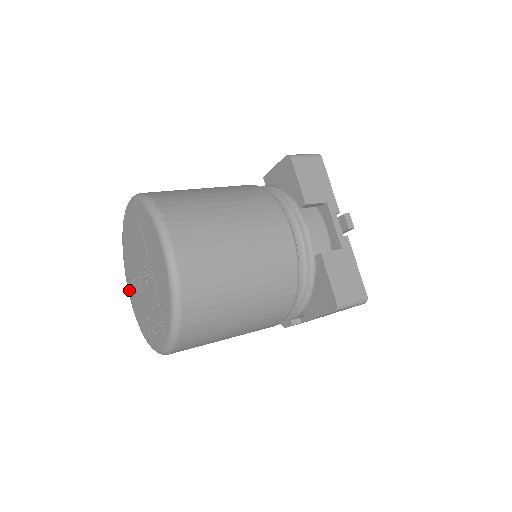
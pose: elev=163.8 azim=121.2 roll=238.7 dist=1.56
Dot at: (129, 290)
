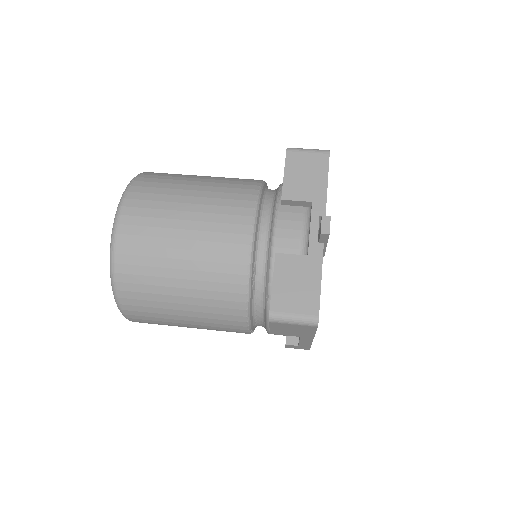
Dot at: occluded
